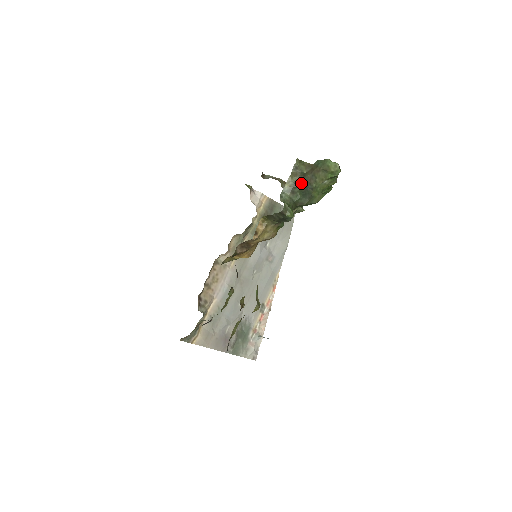
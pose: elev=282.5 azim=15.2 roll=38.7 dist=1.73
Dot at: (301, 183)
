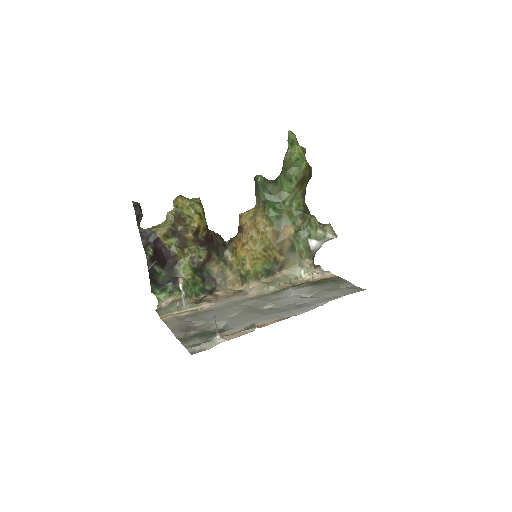
Dot at: occluded
